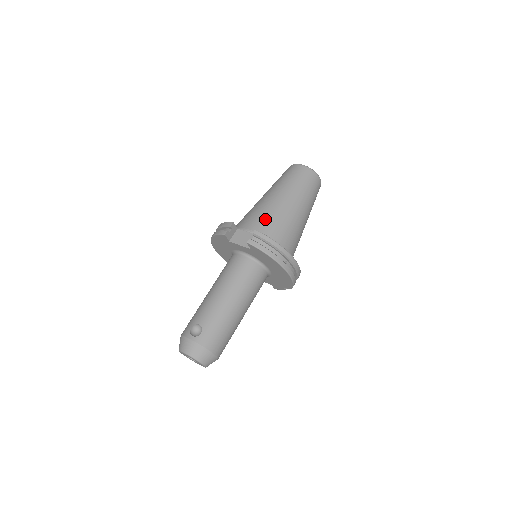
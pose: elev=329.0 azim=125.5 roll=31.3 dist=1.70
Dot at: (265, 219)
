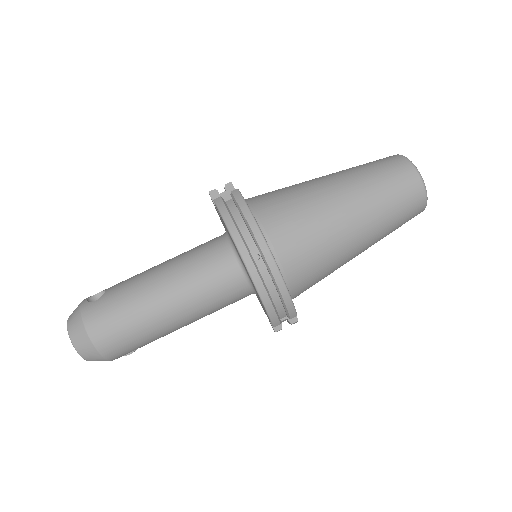
Dot at: (278, 194)
